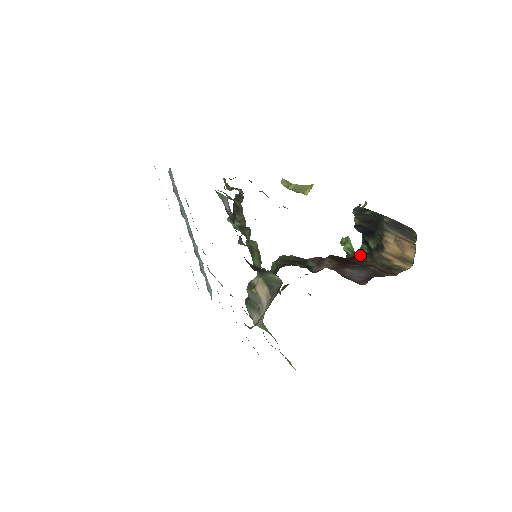
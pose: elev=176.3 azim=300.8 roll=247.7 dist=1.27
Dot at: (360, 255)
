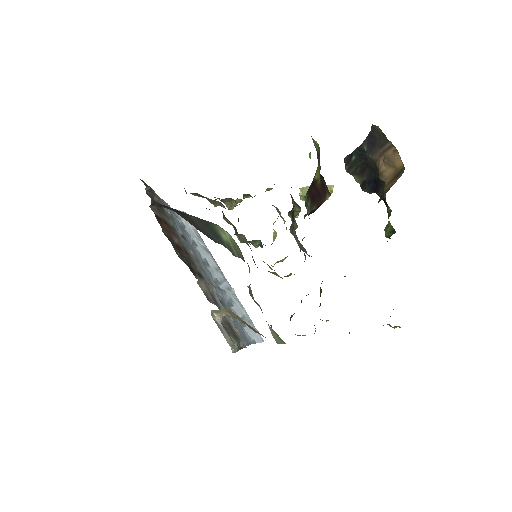
Dot at: occluded
